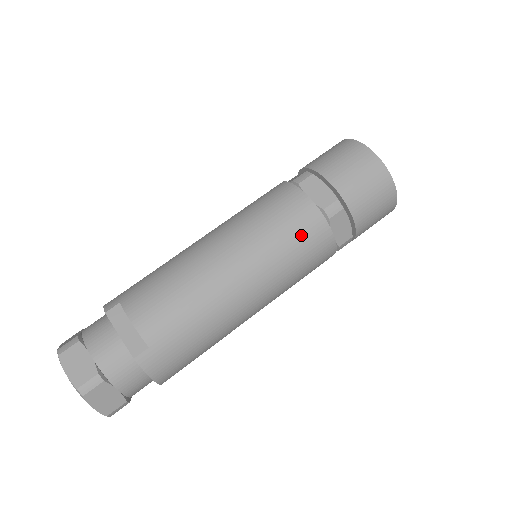
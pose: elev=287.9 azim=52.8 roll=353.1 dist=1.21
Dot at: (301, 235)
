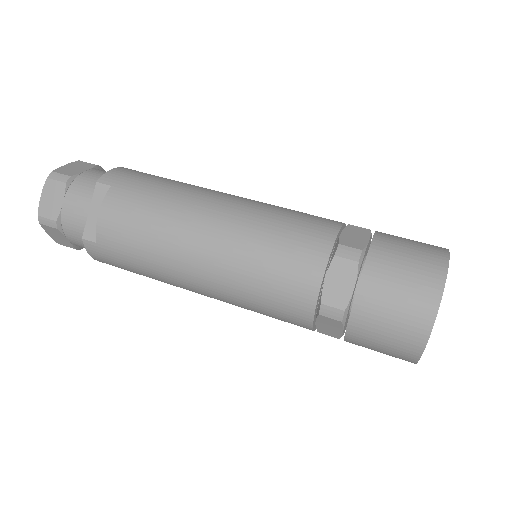
Dot at: (279, 299)
